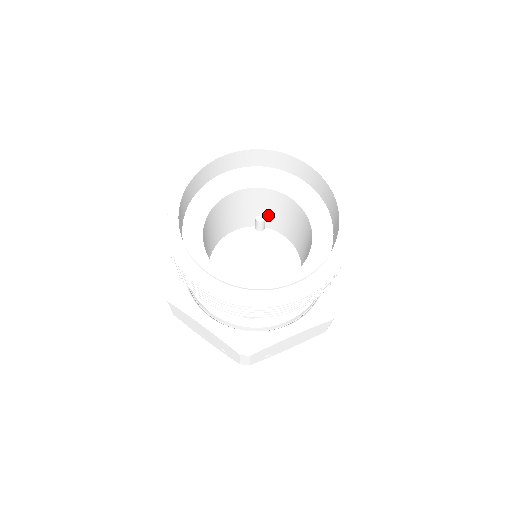
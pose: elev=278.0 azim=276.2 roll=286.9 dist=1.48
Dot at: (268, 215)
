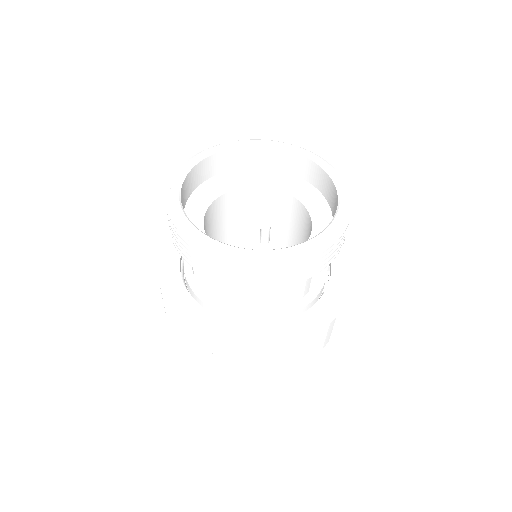
Dot at: (273, 224)
